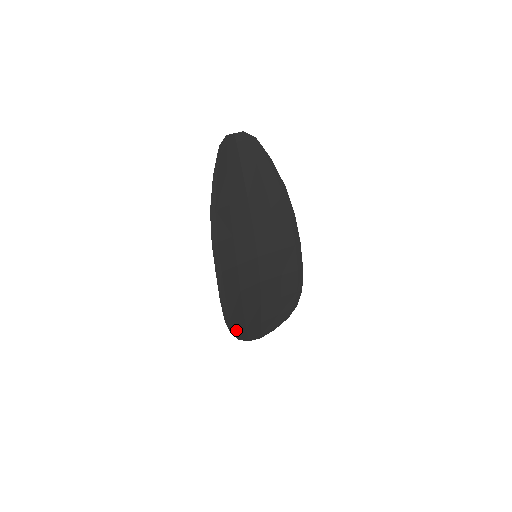
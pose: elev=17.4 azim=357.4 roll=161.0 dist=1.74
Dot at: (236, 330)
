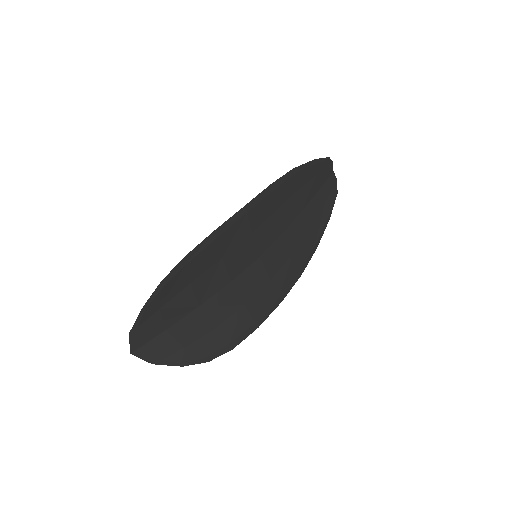
Dot at: (164, 288)
